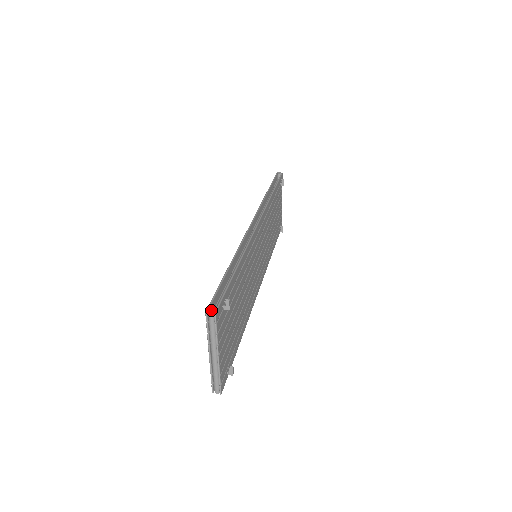
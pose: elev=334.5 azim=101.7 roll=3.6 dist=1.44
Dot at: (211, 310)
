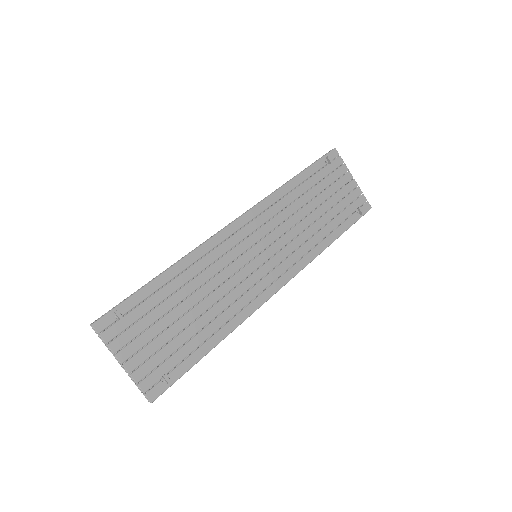
Dot at: (96, 322)
